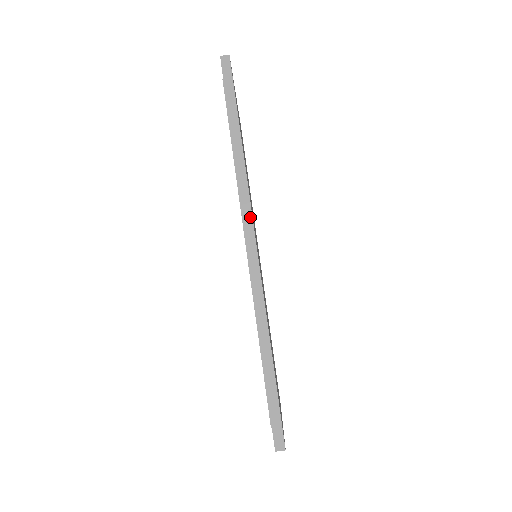
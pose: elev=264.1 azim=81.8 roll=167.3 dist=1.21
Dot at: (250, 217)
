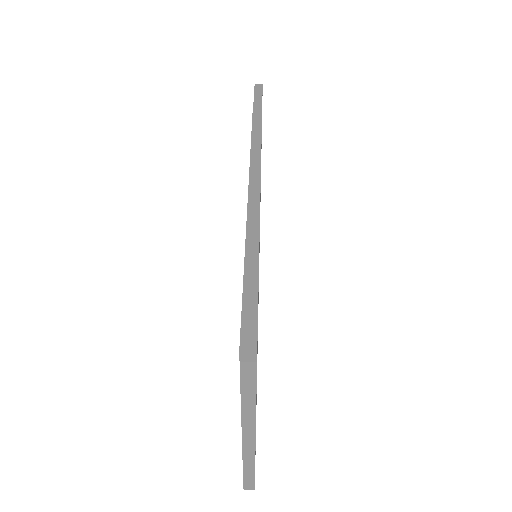
Dot at: (259, 158)
